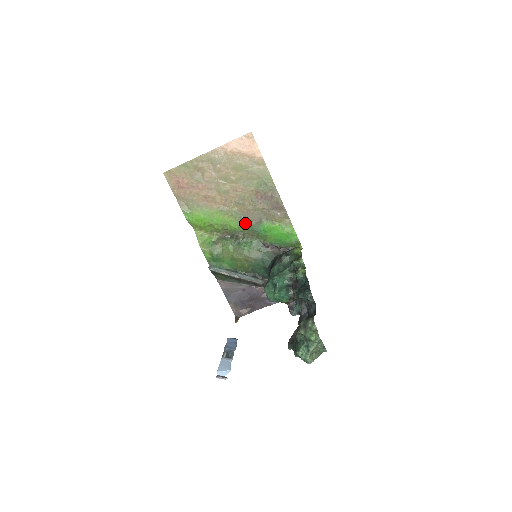
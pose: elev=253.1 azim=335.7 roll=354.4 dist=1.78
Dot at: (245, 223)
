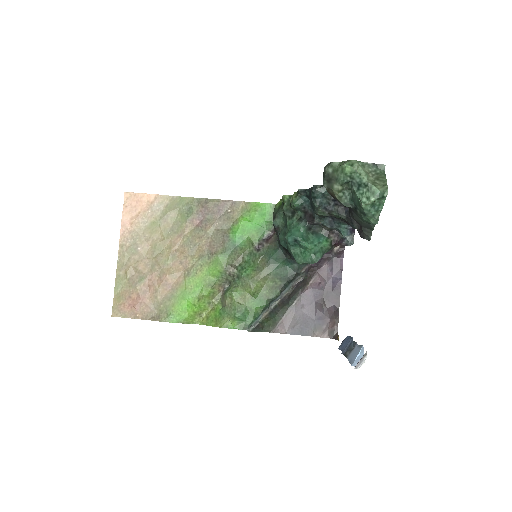
Dot at: (218, 255)
